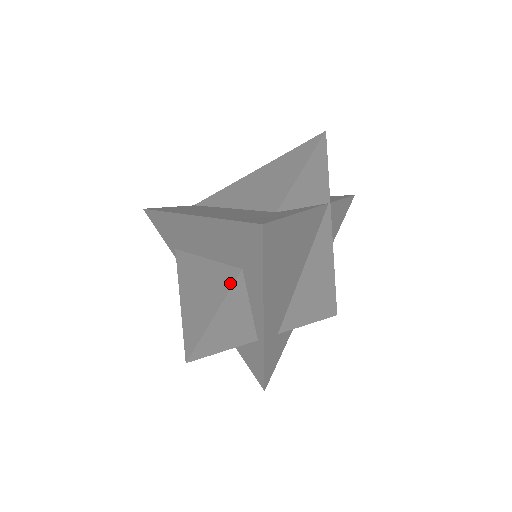
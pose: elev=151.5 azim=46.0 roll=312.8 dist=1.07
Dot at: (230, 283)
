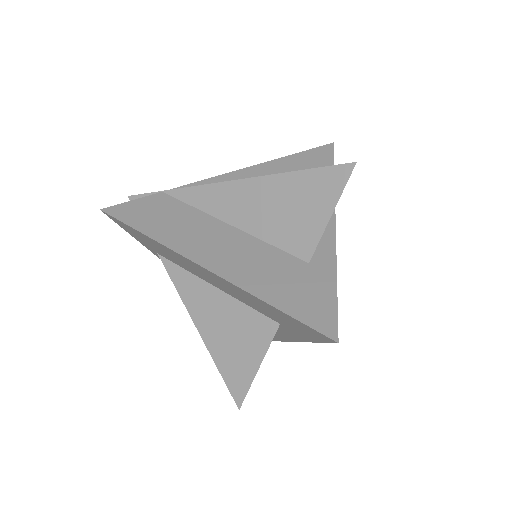
Dot at: (268, 336)
